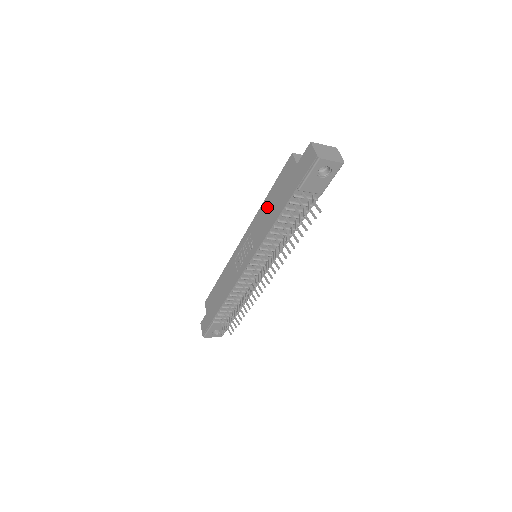
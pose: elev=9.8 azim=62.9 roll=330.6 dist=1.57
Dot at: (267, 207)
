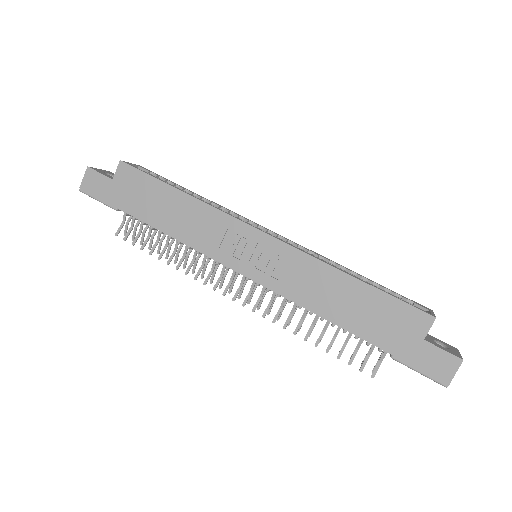
Dot at: (340, 288)
